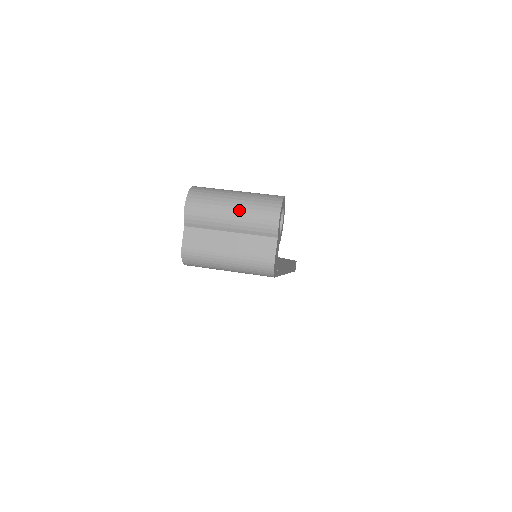
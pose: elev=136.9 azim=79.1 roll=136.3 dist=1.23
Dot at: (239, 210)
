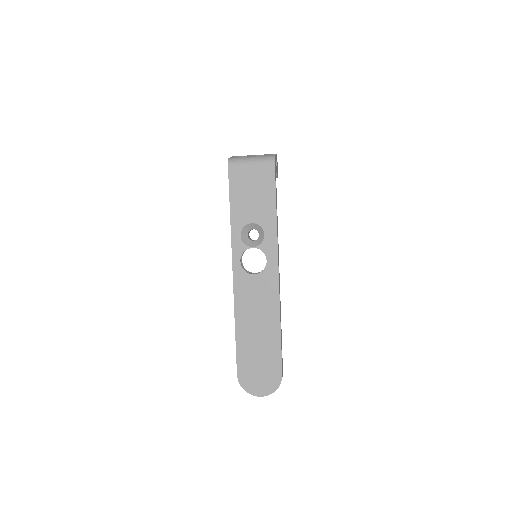
Dot at: occluded
